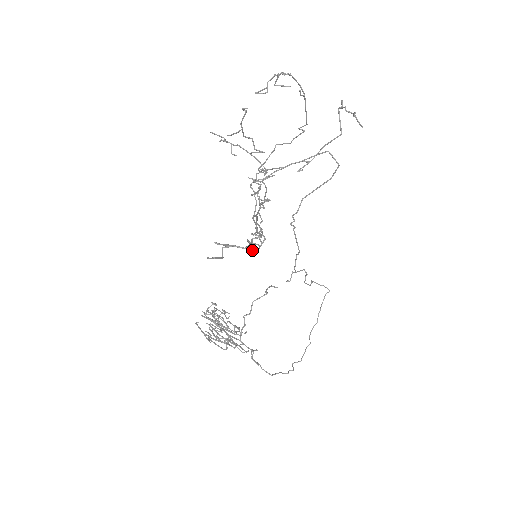
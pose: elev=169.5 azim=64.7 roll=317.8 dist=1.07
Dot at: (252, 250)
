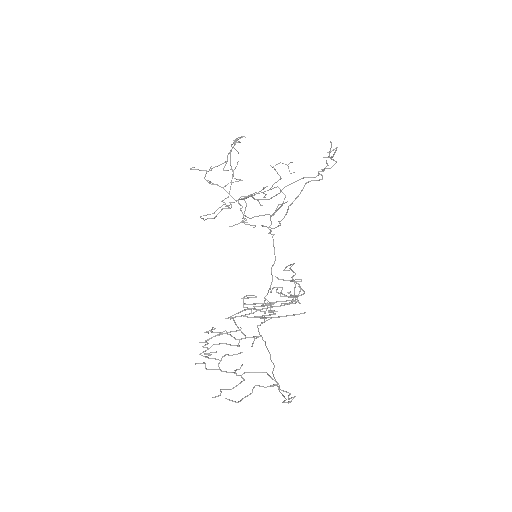
Dot at: occluded
